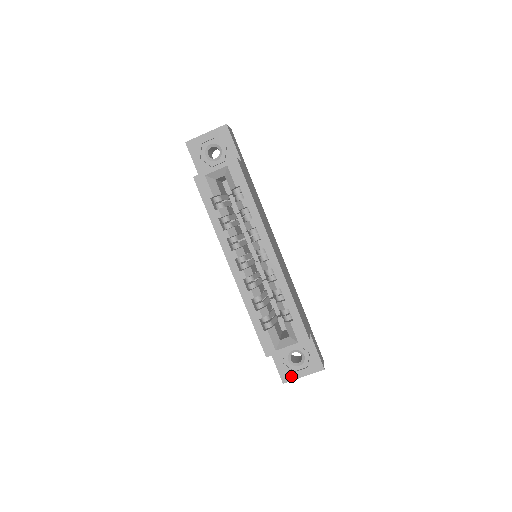
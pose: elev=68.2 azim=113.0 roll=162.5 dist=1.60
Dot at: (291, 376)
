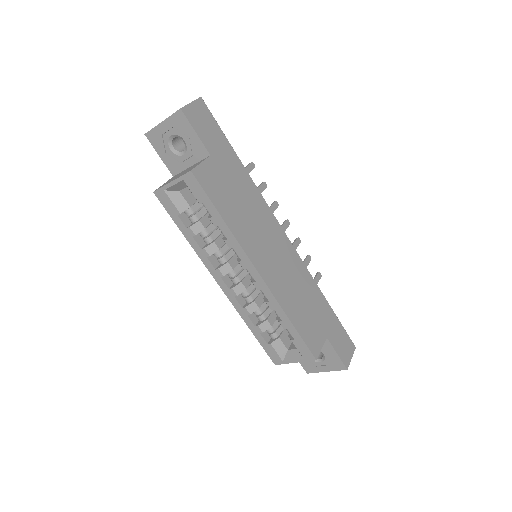
Dot at: (314, 369)
